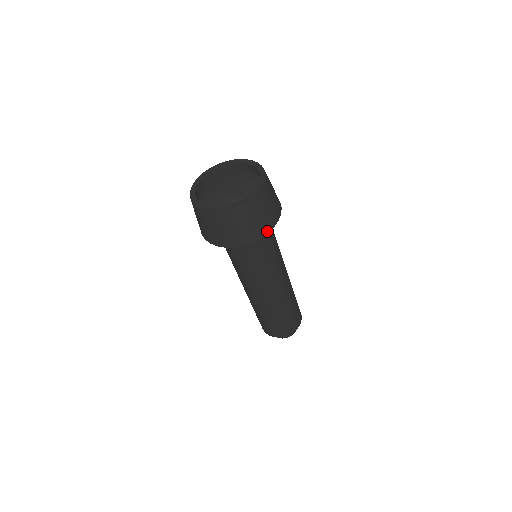
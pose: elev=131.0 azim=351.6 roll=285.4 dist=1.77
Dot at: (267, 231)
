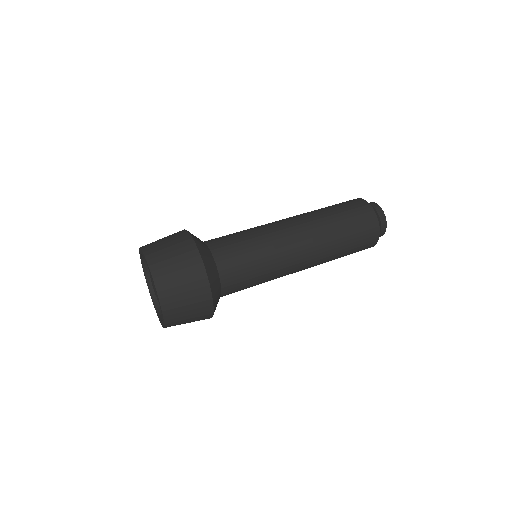
Dot at: (210, 302)
